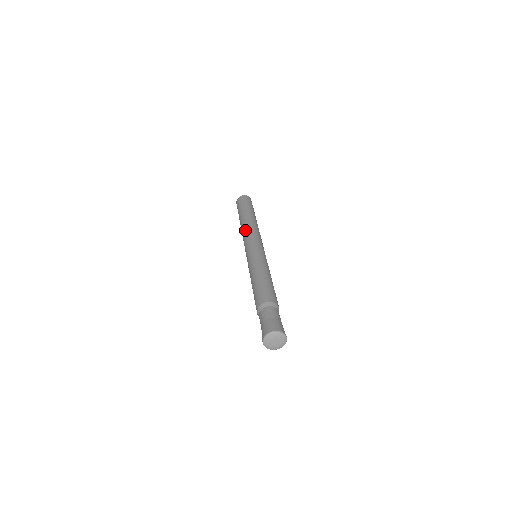
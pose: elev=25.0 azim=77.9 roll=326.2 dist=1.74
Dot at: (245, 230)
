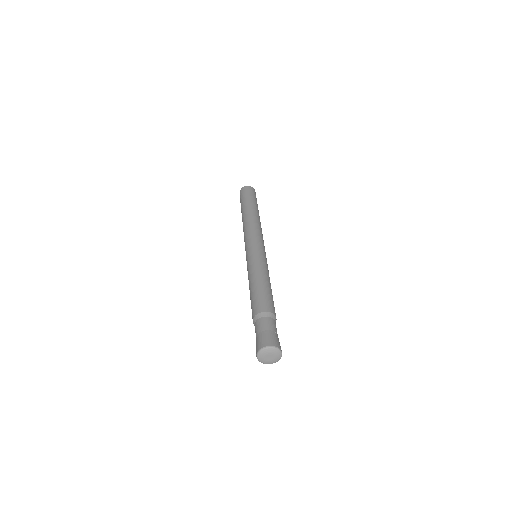
Dot at: (247, 225)
